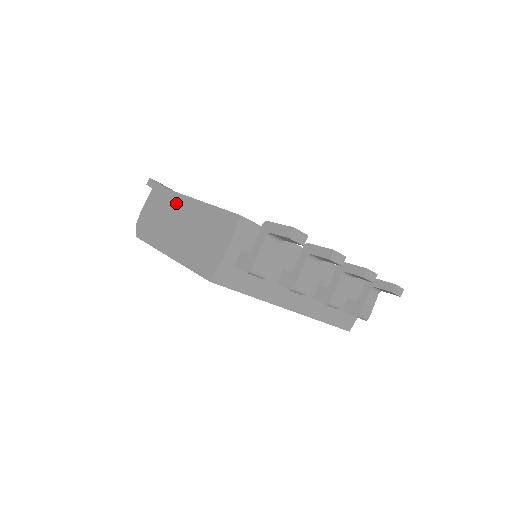
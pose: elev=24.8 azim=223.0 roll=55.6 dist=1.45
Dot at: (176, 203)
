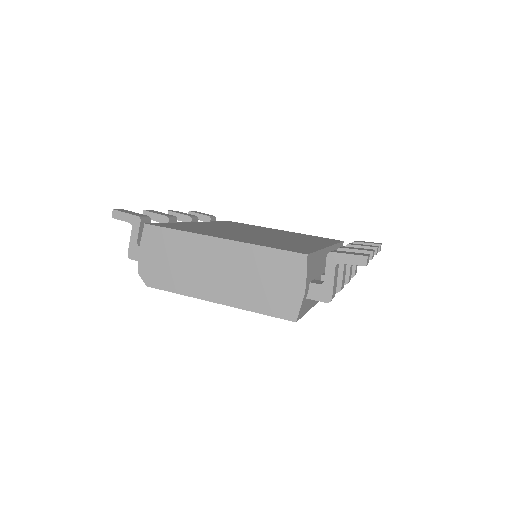
Dot at: (198, 245)
